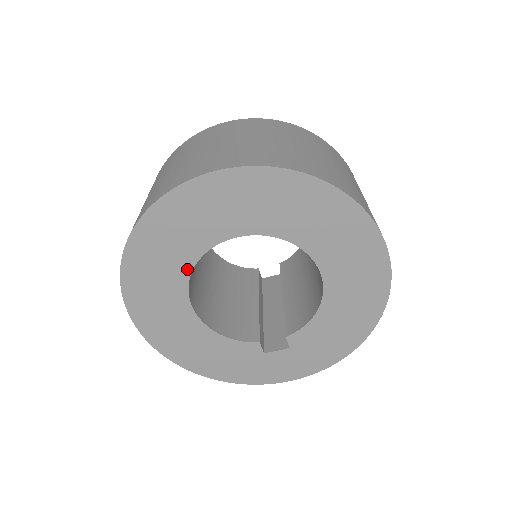
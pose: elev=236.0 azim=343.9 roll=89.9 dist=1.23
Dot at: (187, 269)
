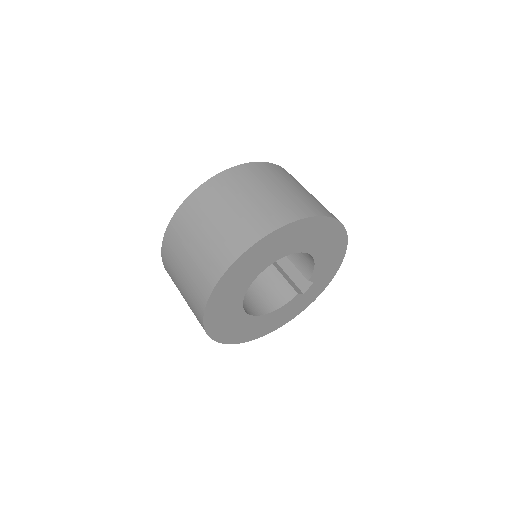
Dot at: (240, 310)
